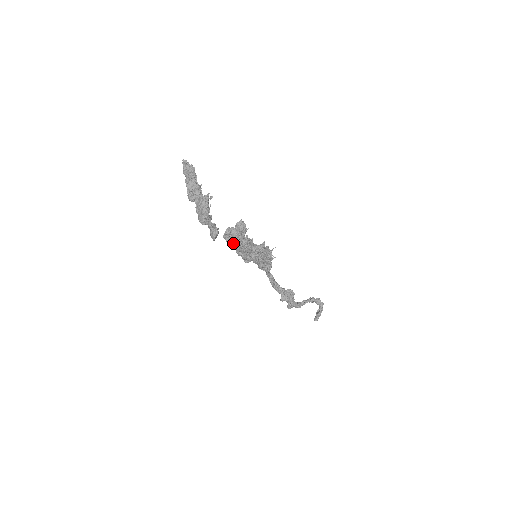
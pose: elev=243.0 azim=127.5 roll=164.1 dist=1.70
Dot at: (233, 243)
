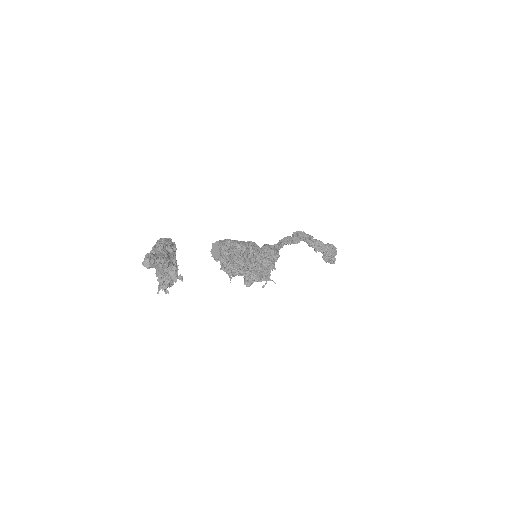
Dot at: occluded
